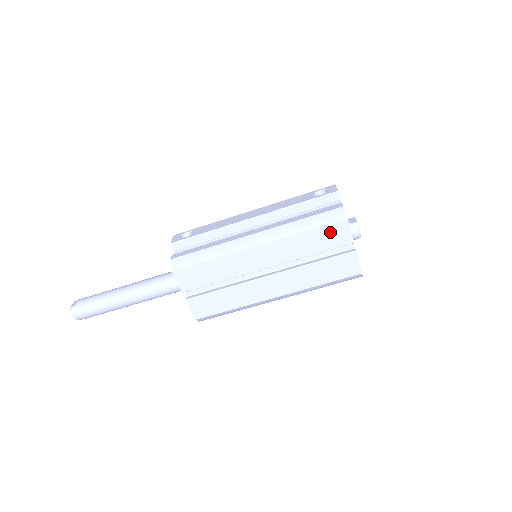
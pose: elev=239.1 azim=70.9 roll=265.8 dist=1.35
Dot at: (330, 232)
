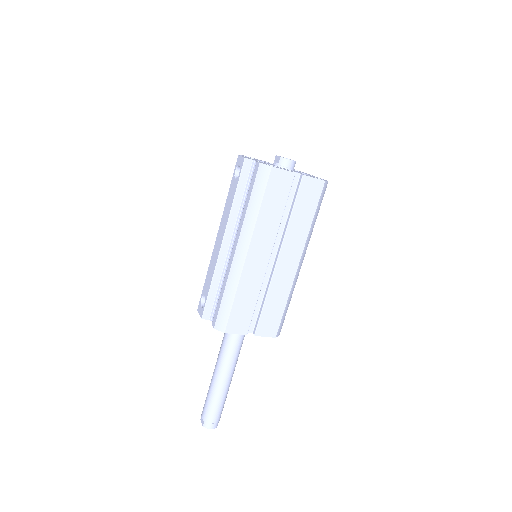
Dot at: (274, 187)
